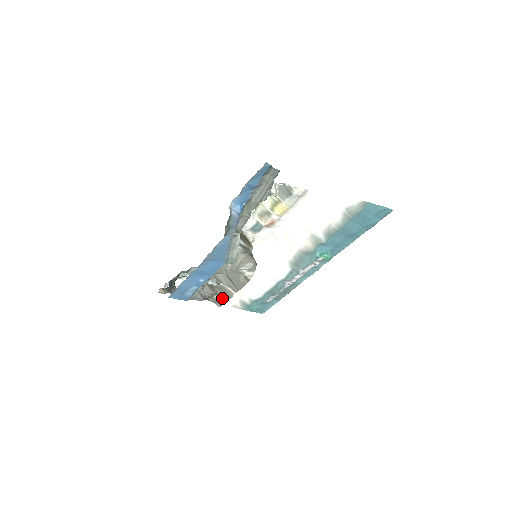
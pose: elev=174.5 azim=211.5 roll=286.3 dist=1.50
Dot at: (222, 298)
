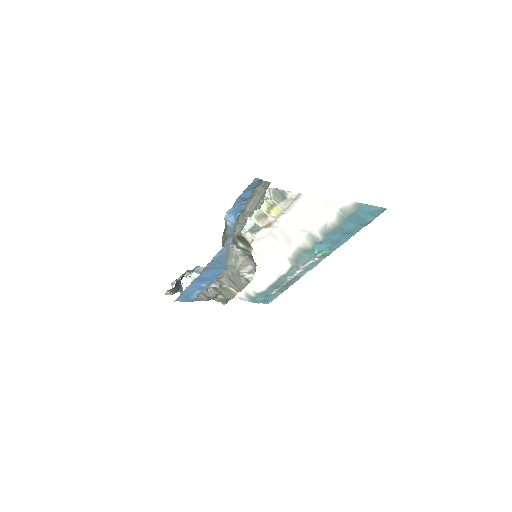
Dot at: (226, 297)
